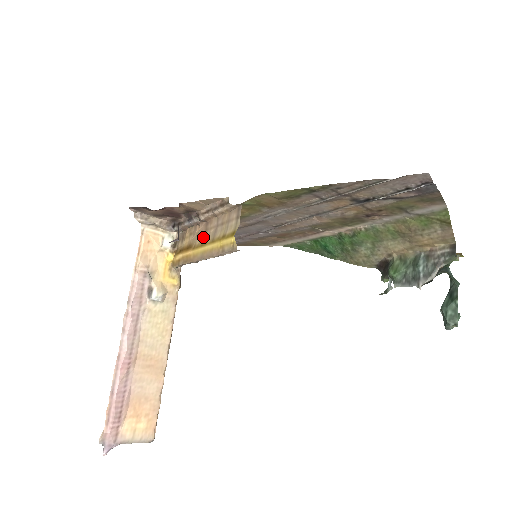
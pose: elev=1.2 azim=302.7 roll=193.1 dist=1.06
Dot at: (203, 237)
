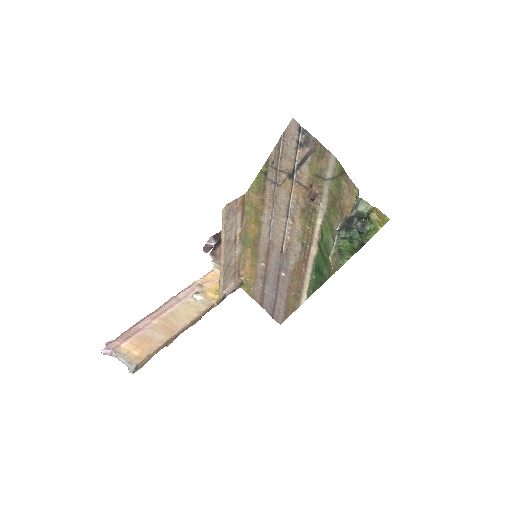
Dot at: occluded
